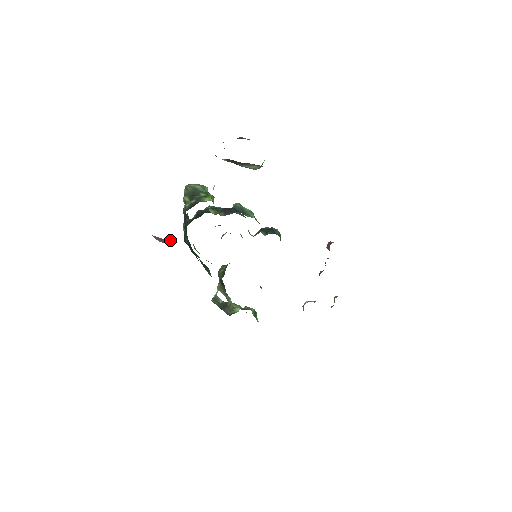
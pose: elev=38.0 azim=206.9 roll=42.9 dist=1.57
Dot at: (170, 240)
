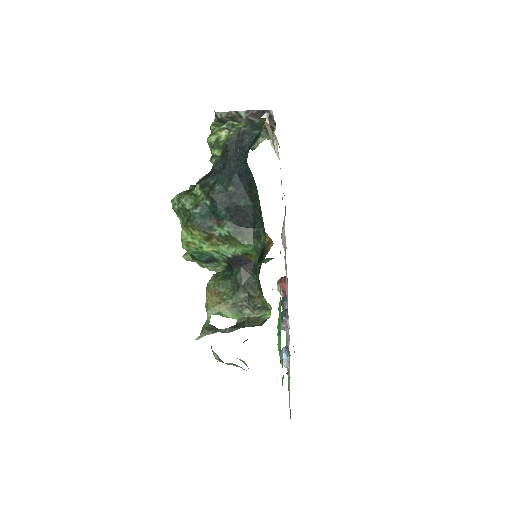
Dot at: occluded
